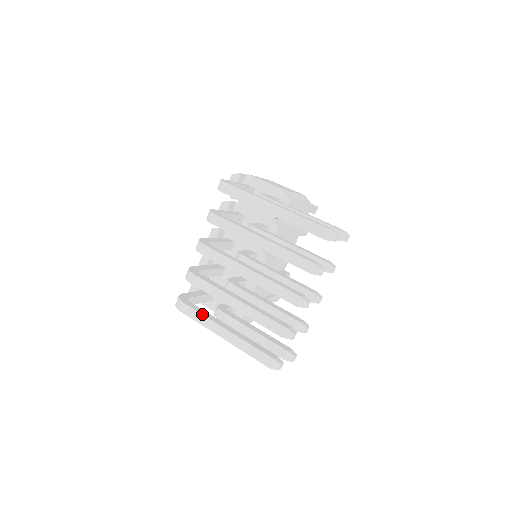
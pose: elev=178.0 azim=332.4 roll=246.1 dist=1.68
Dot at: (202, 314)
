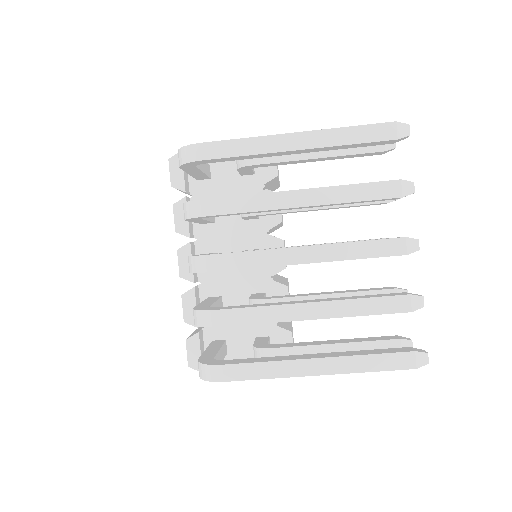
Dot at: (262, 361)
